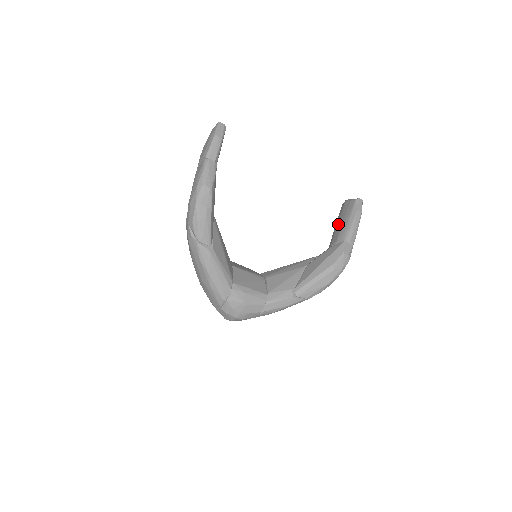
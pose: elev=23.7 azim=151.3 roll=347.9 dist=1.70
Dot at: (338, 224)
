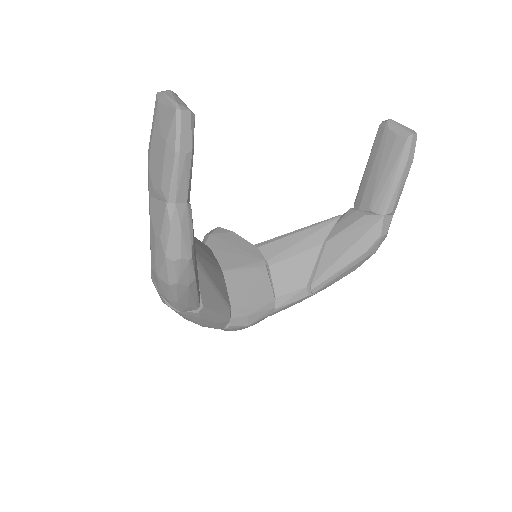
Dot at: (373, 173)
